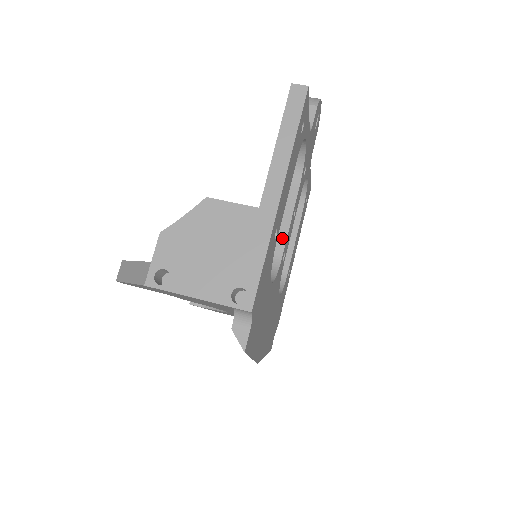
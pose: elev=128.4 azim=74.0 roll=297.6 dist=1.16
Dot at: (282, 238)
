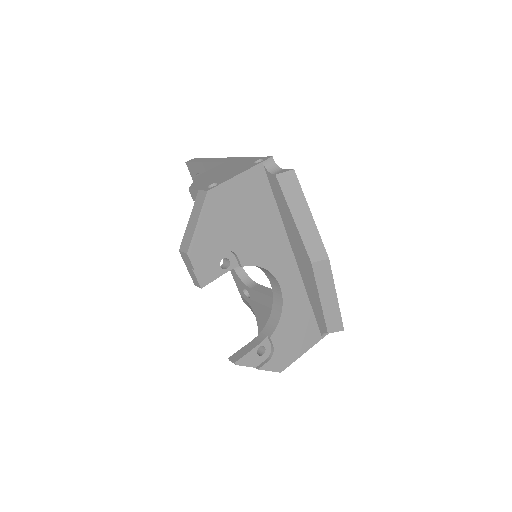
Dot at: occluded
